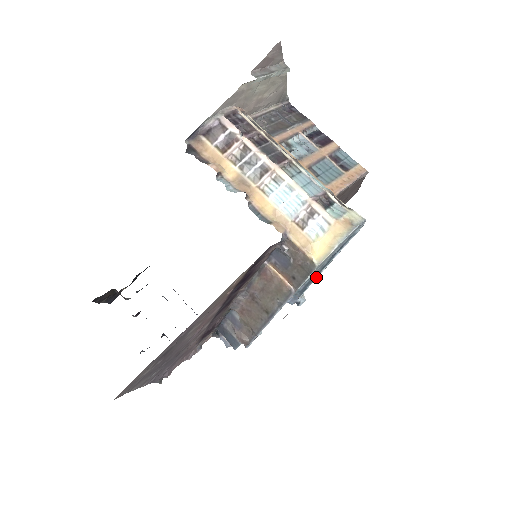
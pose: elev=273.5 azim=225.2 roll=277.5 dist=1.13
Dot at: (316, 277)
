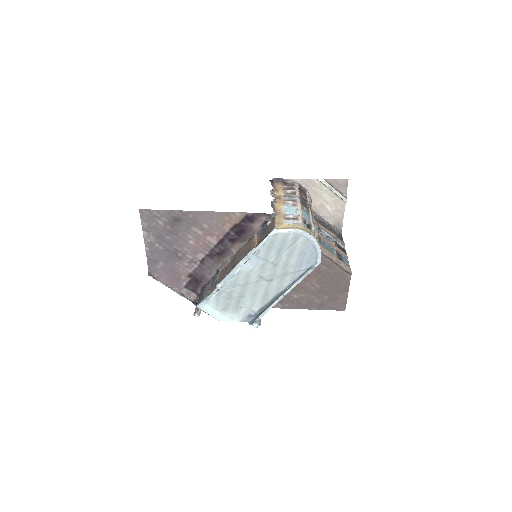
Dot at: (276, 301)
